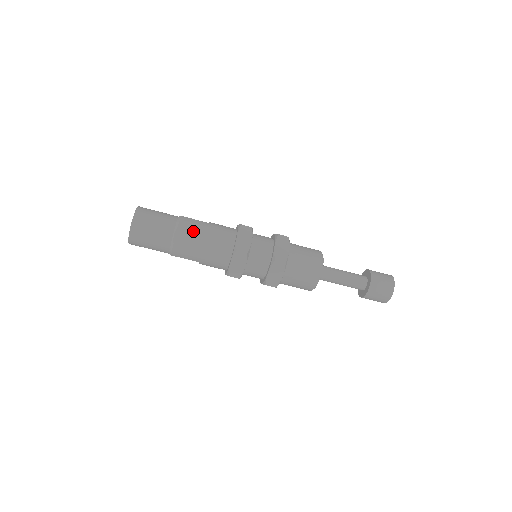
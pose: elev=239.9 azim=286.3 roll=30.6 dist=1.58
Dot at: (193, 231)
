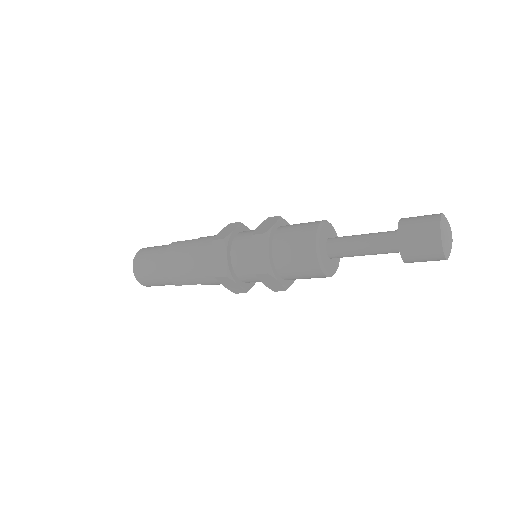
Dot at: occluded
